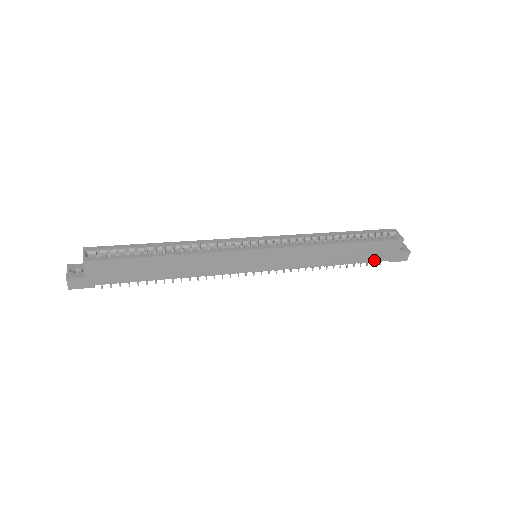
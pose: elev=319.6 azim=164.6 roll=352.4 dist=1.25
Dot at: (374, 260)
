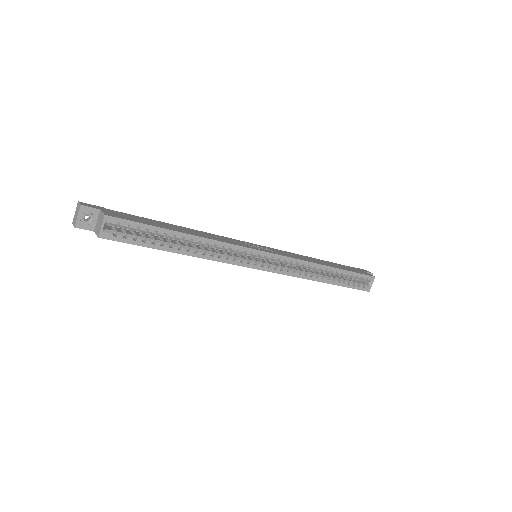
Dot at: occluded
